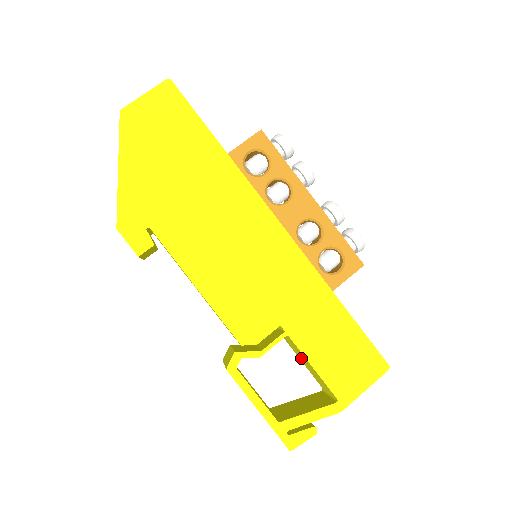
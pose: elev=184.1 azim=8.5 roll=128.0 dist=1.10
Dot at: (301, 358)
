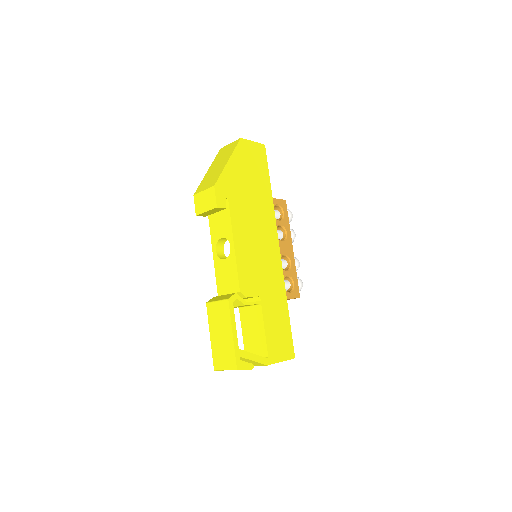
Dot at: (249, 328)
